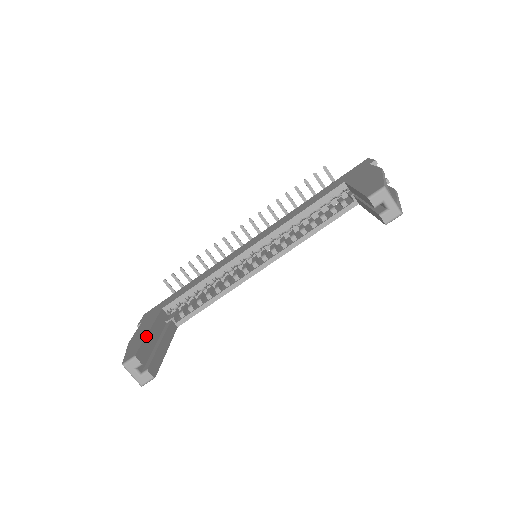
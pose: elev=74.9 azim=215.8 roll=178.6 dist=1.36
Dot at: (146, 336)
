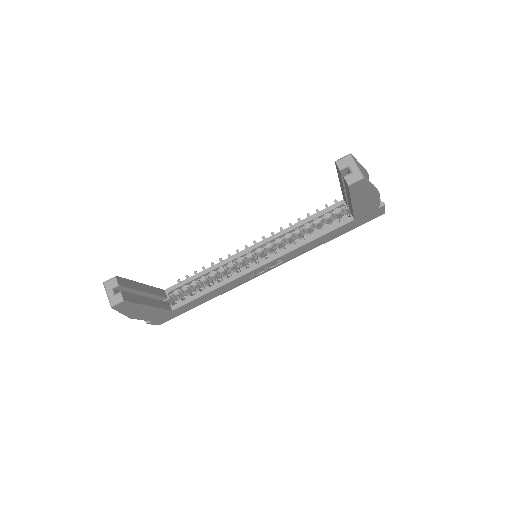
Dot at: (135, 281)
